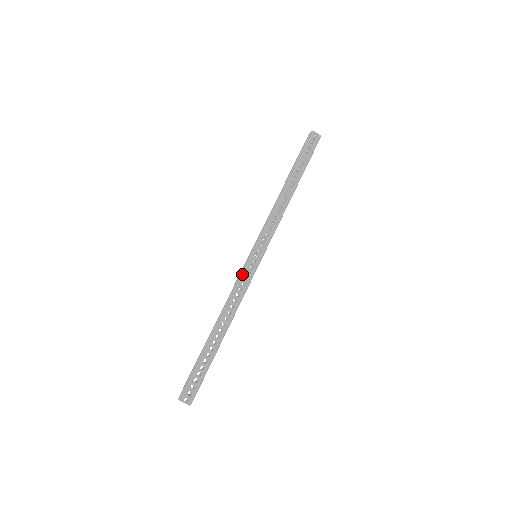
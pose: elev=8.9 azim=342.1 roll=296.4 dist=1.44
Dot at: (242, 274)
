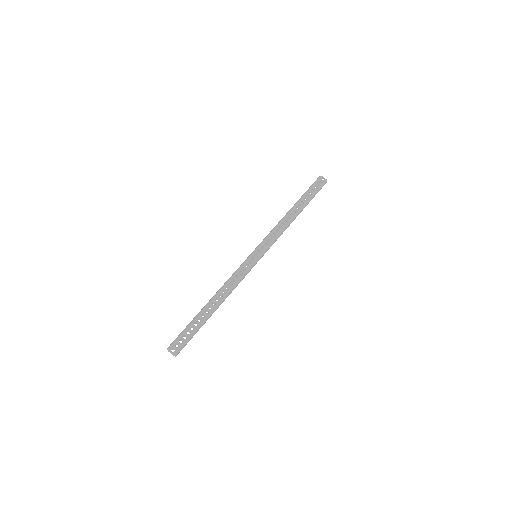
Dot at: (241, 266)
